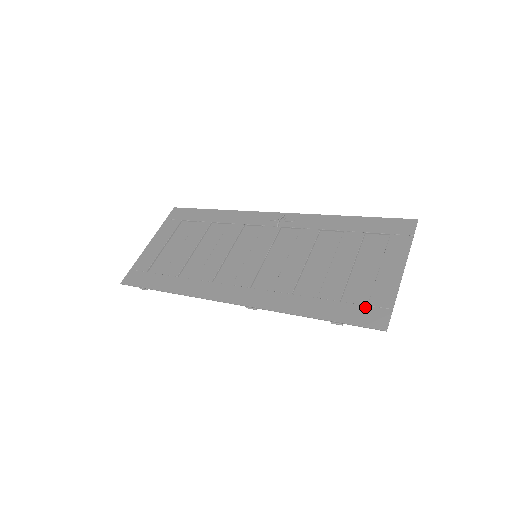
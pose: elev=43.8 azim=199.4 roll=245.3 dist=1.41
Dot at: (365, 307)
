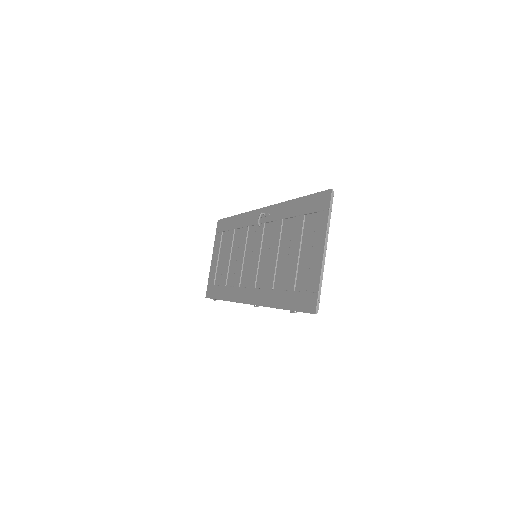
Dot at: (305, 294)
